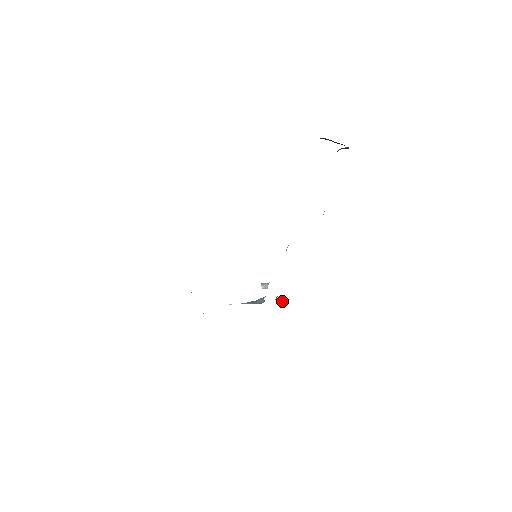
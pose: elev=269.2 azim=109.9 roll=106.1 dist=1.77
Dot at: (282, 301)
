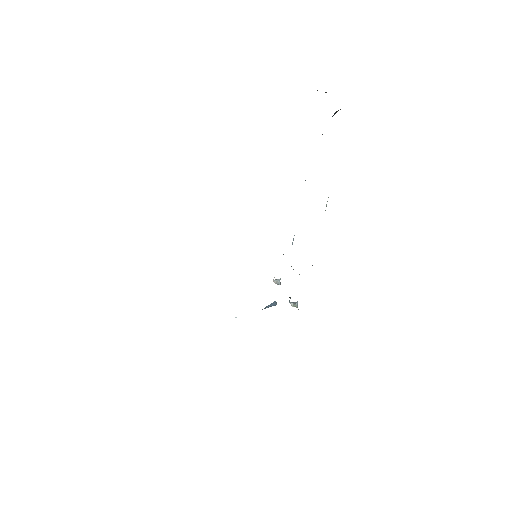
Dot at: (296, 304)
